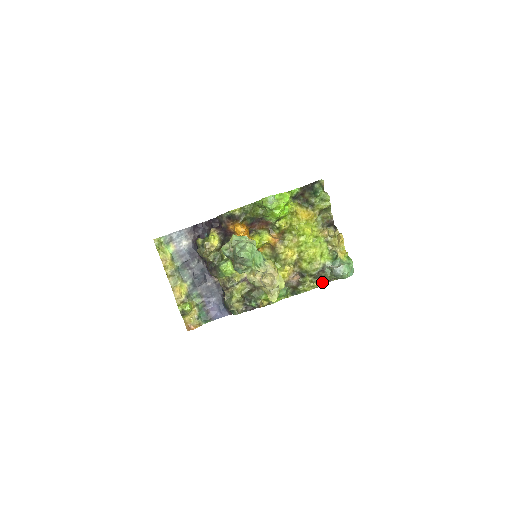
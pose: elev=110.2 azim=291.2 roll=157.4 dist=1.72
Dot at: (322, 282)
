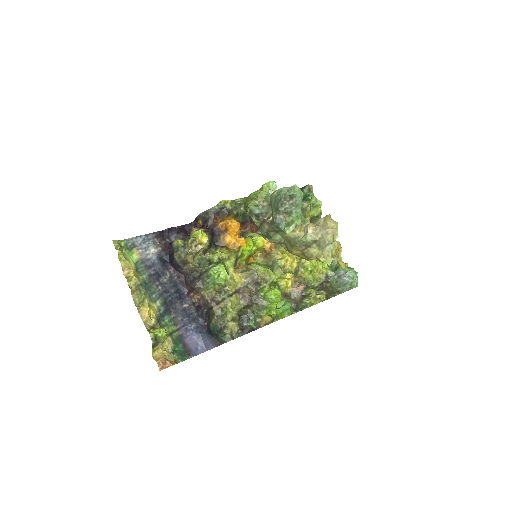
Dot at: (327, 295)
